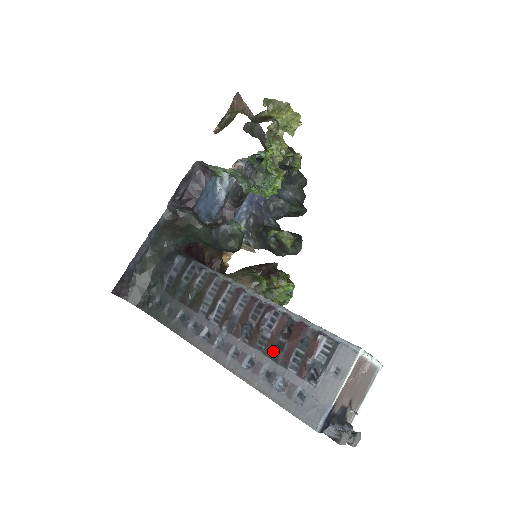
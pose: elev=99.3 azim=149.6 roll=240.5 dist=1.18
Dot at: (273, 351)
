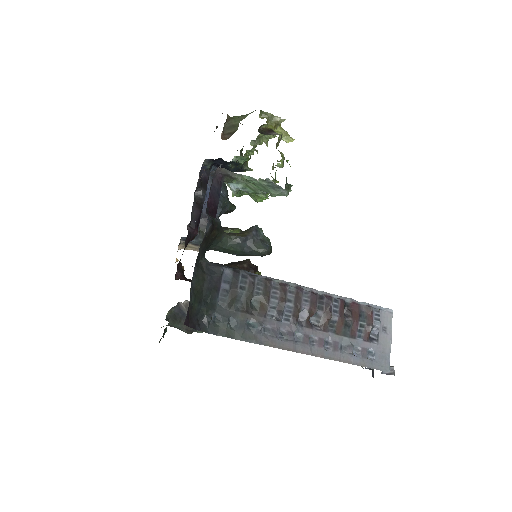
Dot at: (343, 329)
